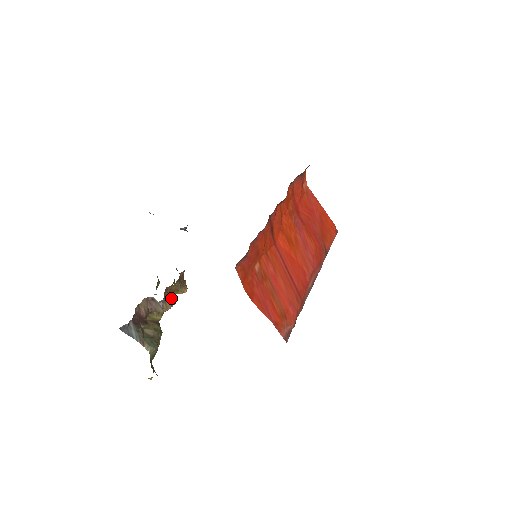
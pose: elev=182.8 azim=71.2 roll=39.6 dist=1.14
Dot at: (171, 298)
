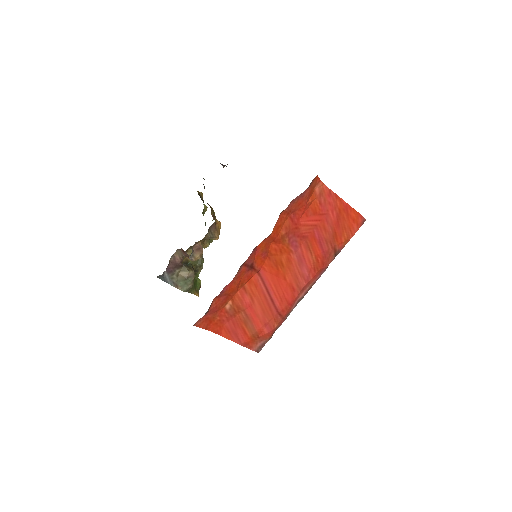
Dot at: (201, 249)
